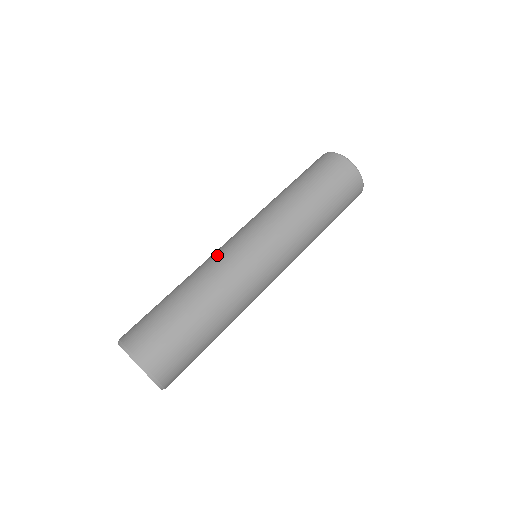
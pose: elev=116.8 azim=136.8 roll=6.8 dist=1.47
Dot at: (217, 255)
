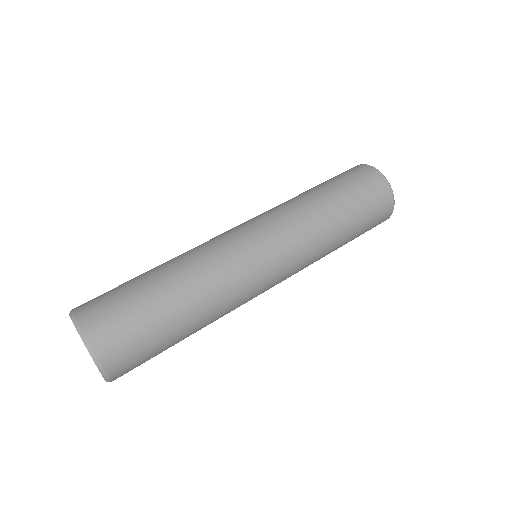
Dot at: (227, 258)
